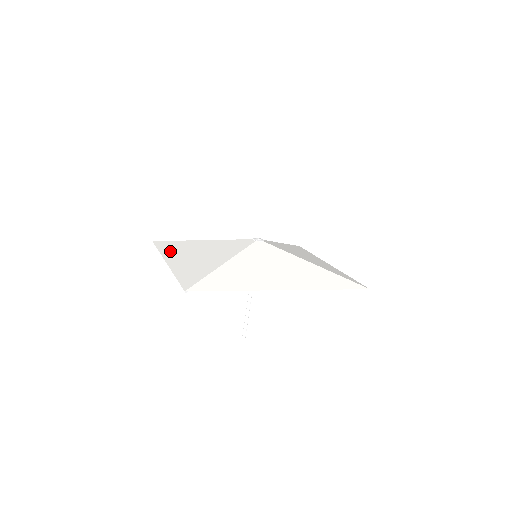
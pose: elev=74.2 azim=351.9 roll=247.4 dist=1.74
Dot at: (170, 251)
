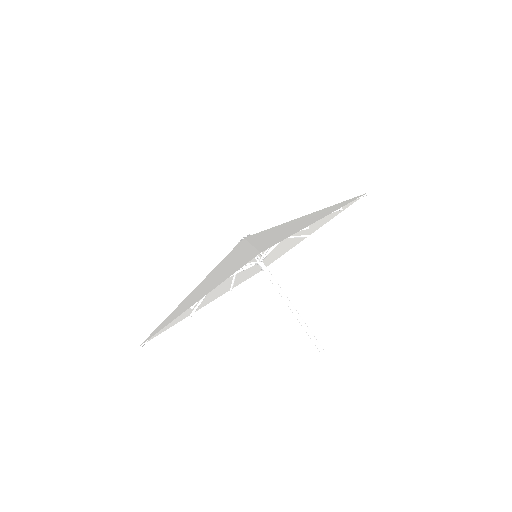
Dot at: (175, 315)
